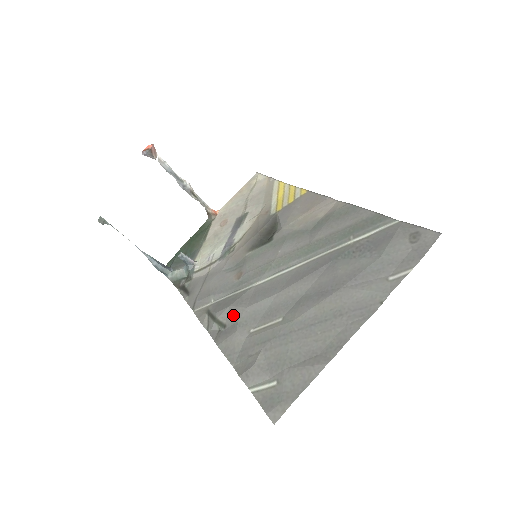
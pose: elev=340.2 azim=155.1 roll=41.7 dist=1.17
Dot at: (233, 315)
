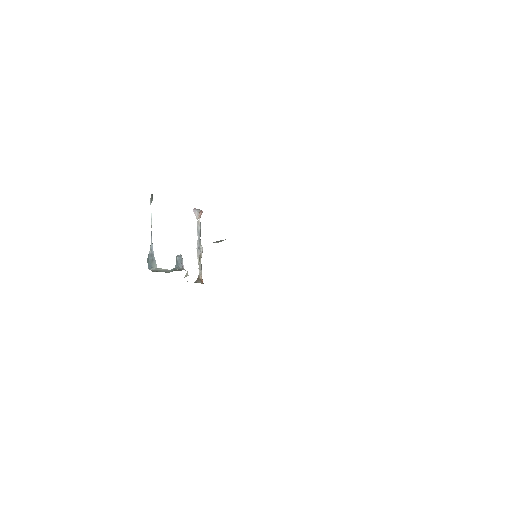
Dot at: occluded
